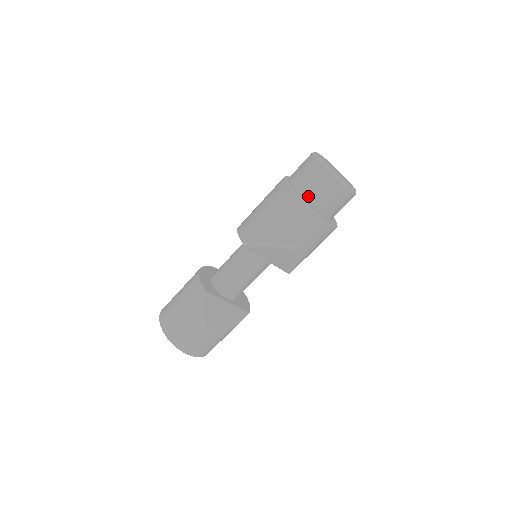
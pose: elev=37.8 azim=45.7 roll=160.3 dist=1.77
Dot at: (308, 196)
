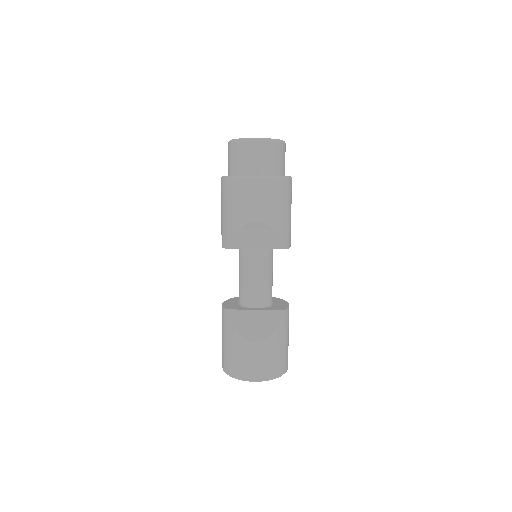
Dot at: (237, 172)
